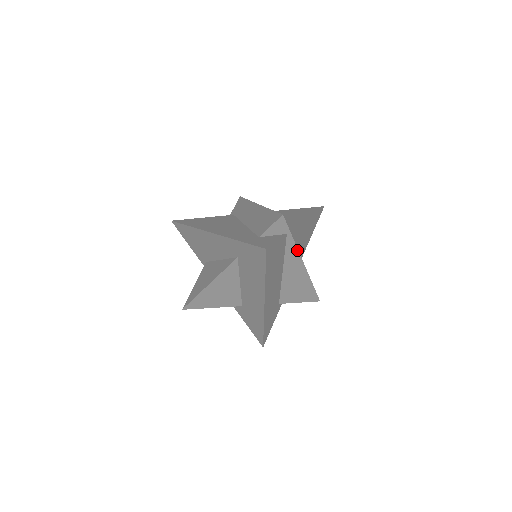
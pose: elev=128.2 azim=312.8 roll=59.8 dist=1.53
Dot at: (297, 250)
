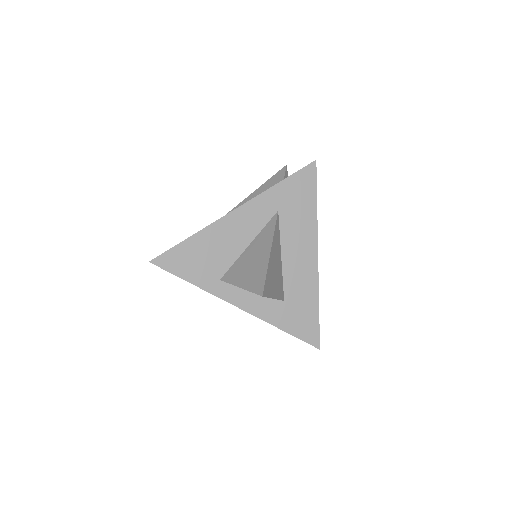
Dot at: occluded
